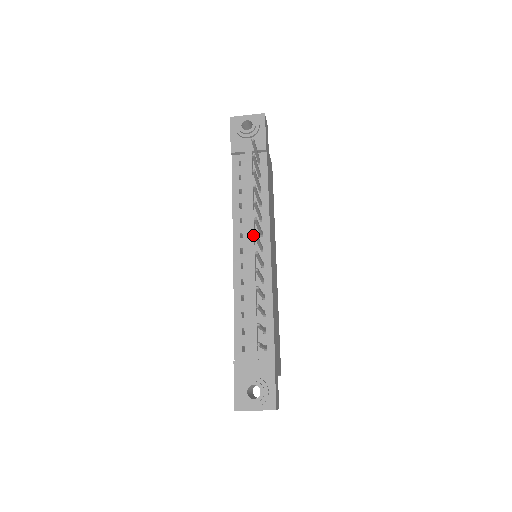
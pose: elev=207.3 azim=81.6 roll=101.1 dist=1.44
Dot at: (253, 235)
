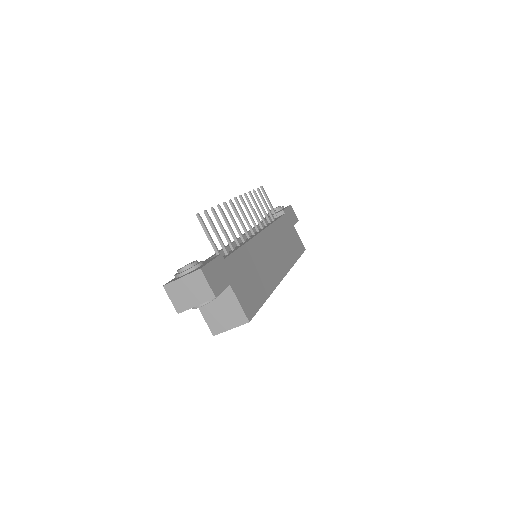
Dot at: (250, 231)
